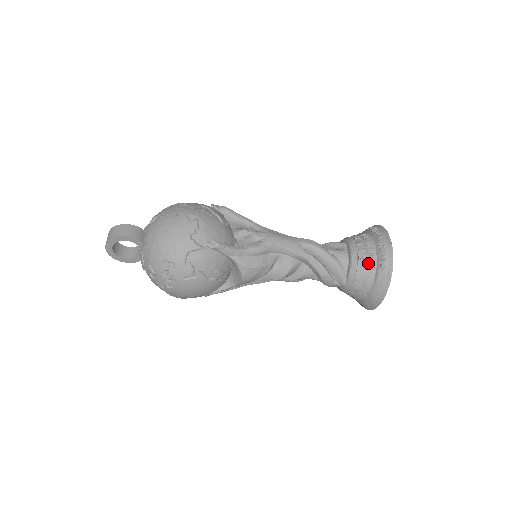
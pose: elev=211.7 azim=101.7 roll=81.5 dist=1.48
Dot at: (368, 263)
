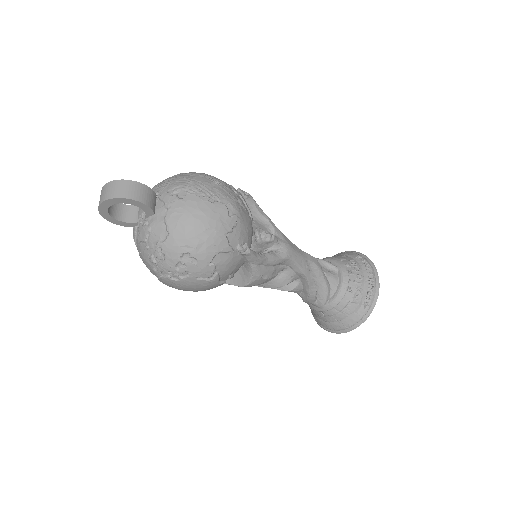
Dot at: (354, 296)
